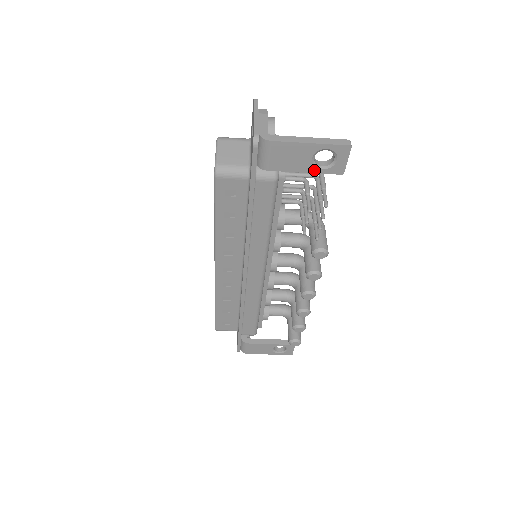
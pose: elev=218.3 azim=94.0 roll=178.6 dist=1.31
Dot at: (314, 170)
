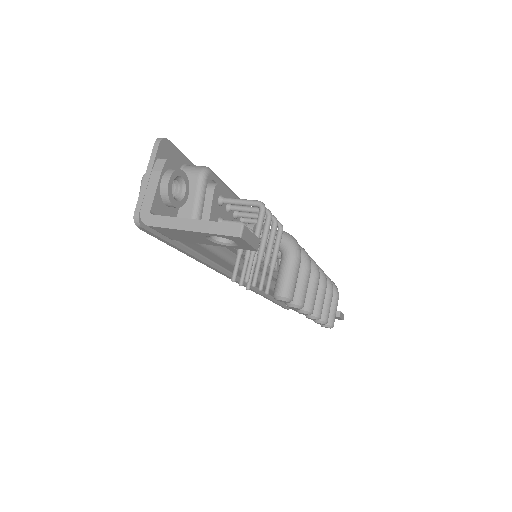
Dot at: (220, 245)
